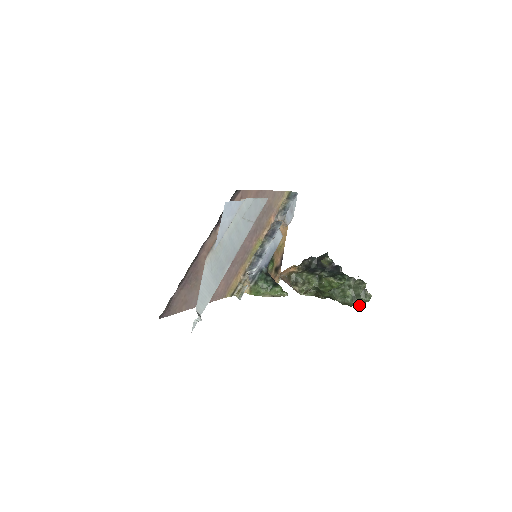
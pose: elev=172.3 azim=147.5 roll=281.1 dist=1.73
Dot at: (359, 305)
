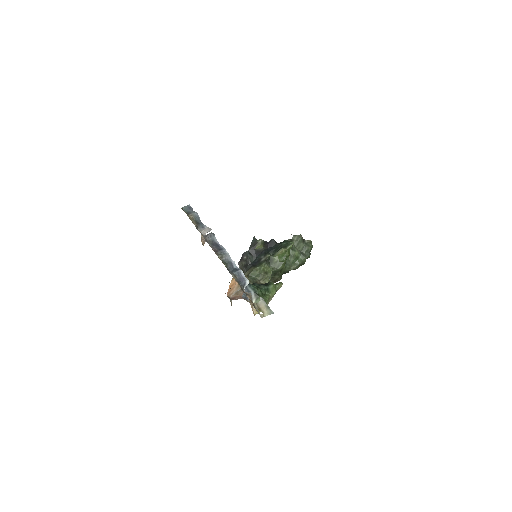
Dot at: (309, 256)
